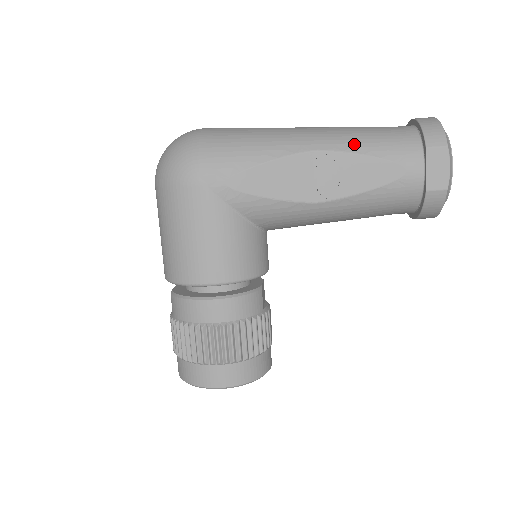
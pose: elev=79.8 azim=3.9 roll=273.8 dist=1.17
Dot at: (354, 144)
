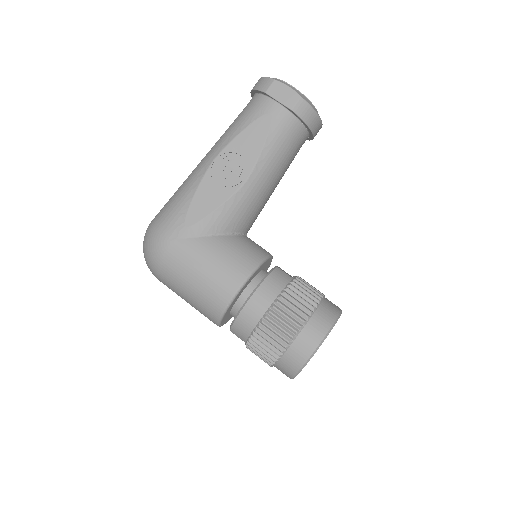
Dot at: (230, 135)
